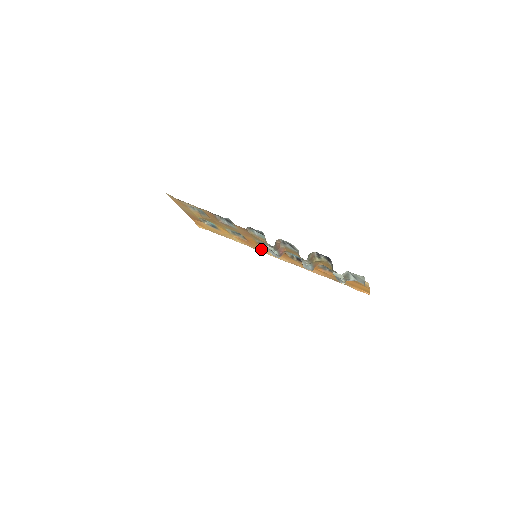
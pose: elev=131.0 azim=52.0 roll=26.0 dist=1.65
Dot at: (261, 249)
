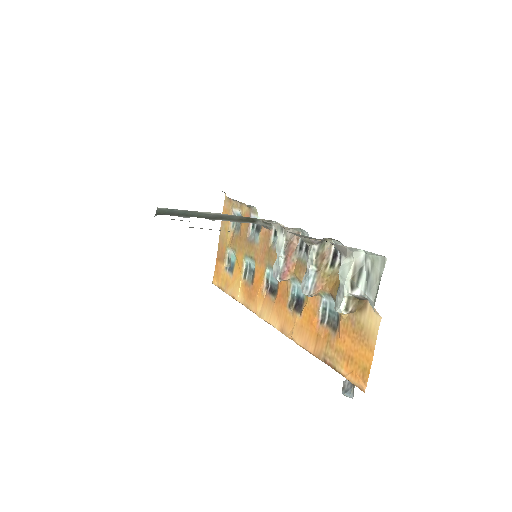
Dot at: (259, 304)
